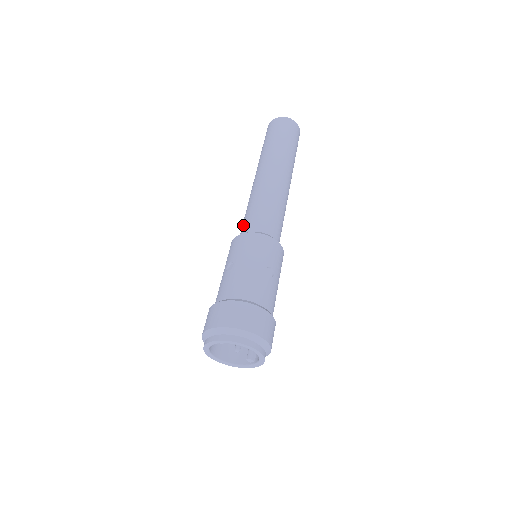
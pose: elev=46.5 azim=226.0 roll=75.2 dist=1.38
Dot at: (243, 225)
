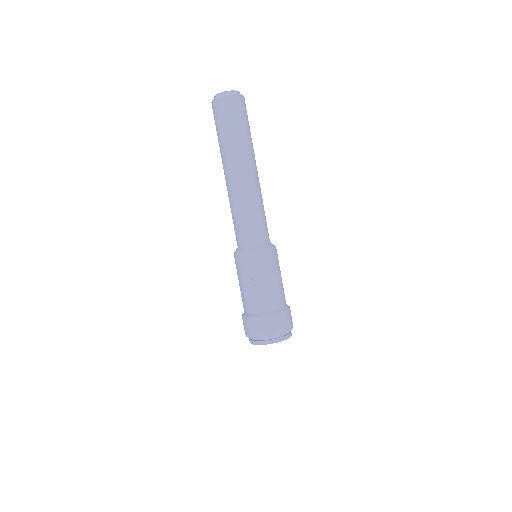
Dot at: occluded
